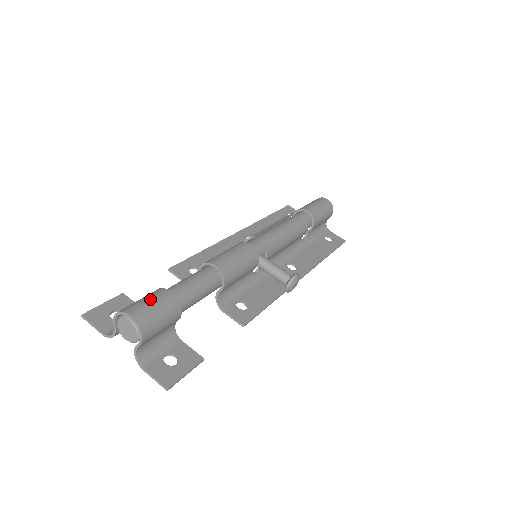
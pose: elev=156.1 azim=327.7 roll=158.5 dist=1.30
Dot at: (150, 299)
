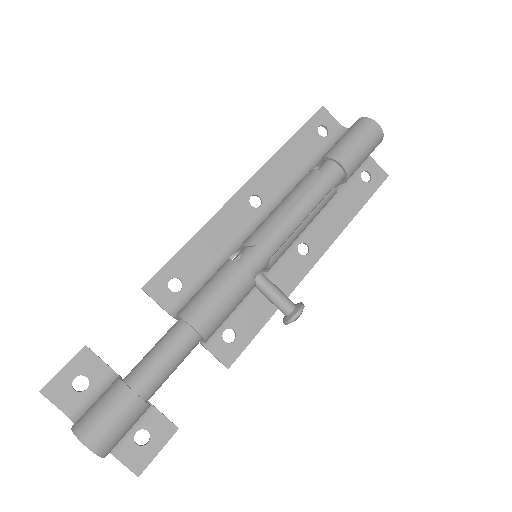
Dot at: (110, 413)
